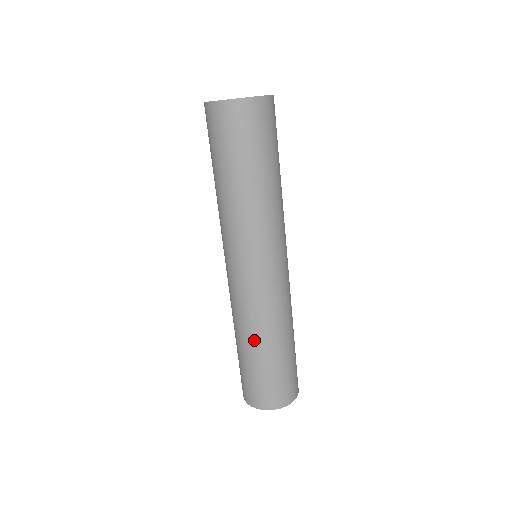
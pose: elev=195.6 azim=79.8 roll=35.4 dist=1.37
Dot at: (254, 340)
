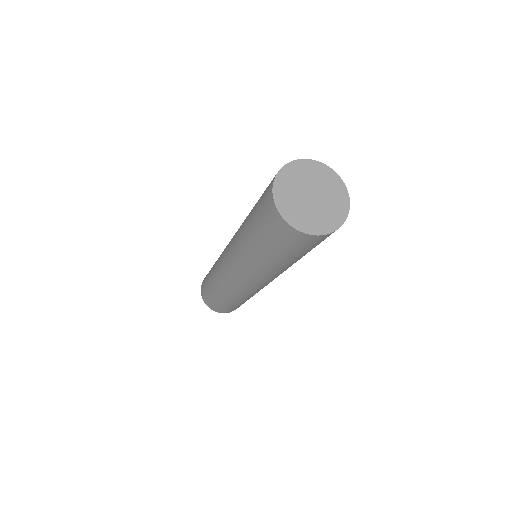
Dot at: (238, 300)
